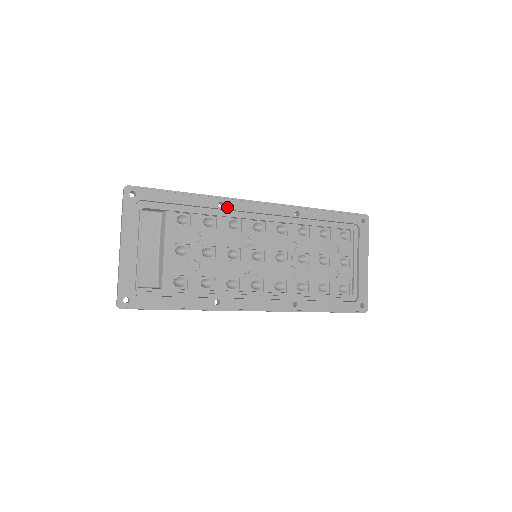
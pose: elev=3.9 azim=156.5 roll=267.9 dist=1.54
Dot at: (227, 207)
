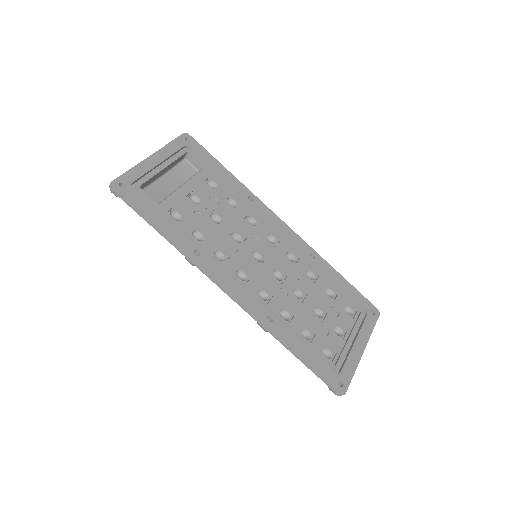
Dot at: (254, 204)
